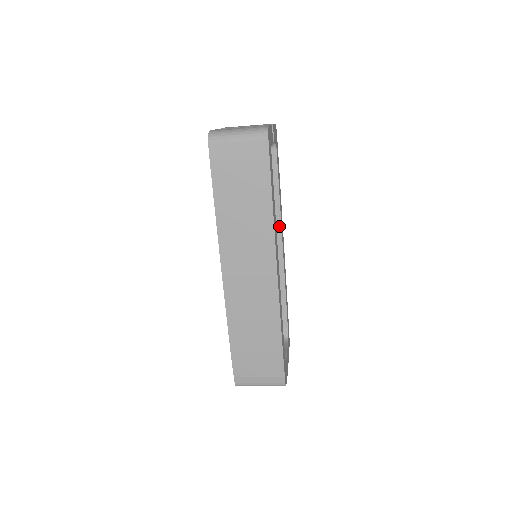
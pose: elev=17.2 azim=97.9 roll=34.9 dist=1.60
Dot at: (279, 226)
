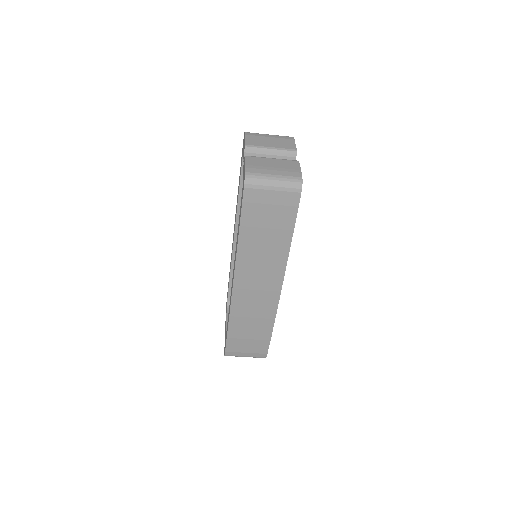
Dot at: occluded
